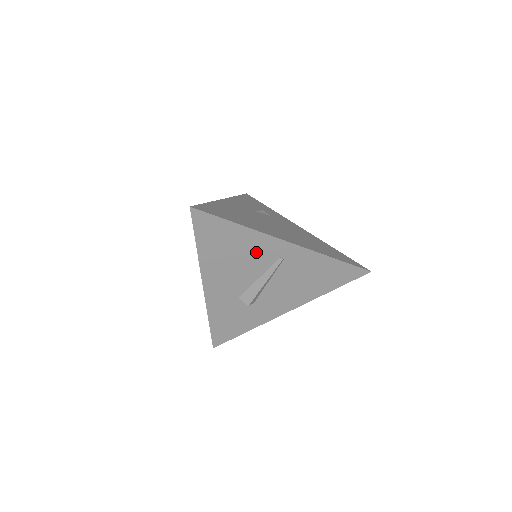
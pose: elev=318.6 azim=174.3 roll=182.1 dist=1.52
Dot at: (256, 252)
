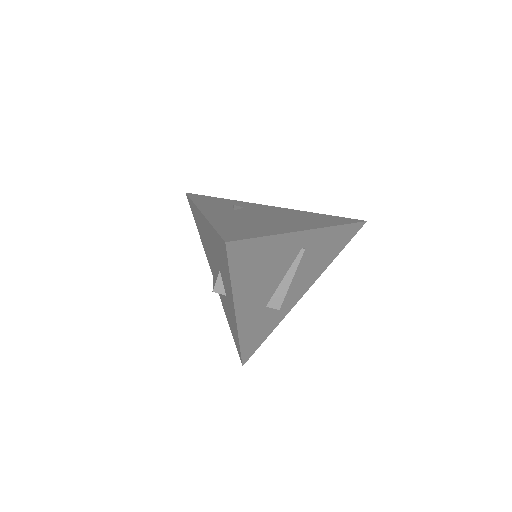
Dot at: (282, 255)
